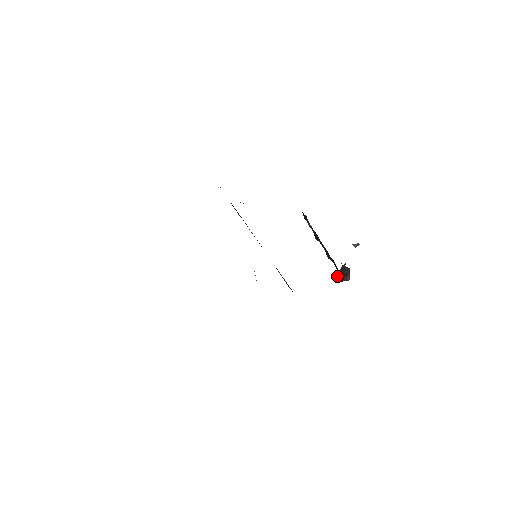
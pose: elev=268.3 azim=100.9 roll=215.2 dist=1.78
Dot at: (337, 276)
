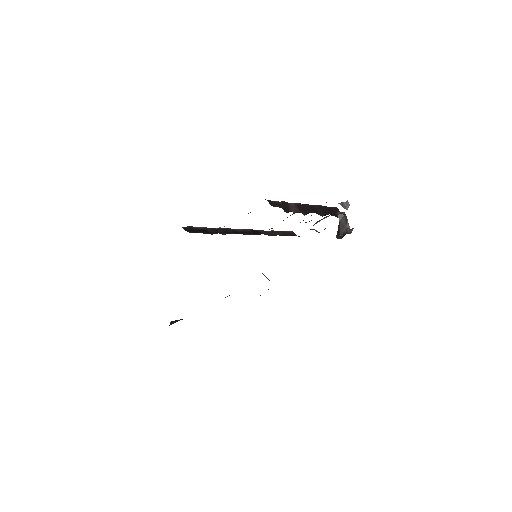
Dot at: (337, 232)
